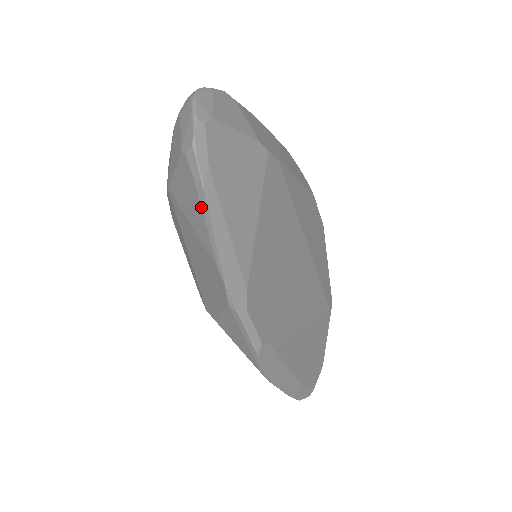
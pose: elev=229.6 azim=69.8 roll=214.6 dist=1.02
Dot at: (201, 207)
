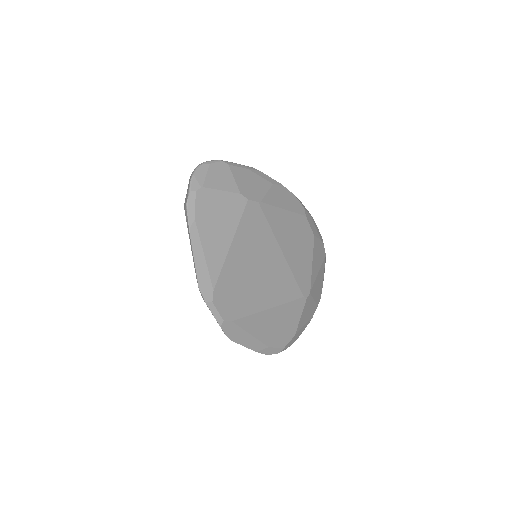
Dot at: (190, 241)
